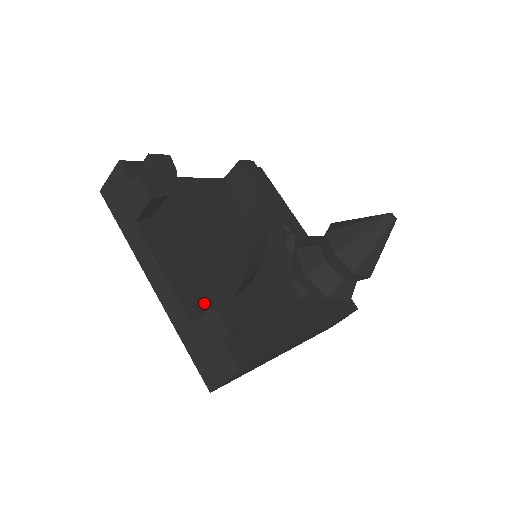
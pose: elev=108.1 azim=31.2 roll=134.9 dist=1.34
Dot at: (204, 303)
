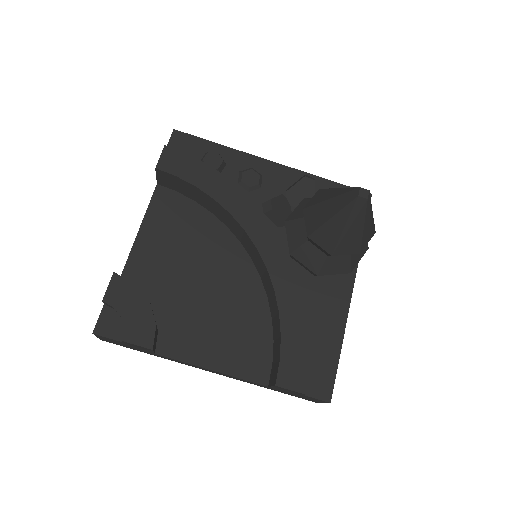
Dot at: (259, 356)
